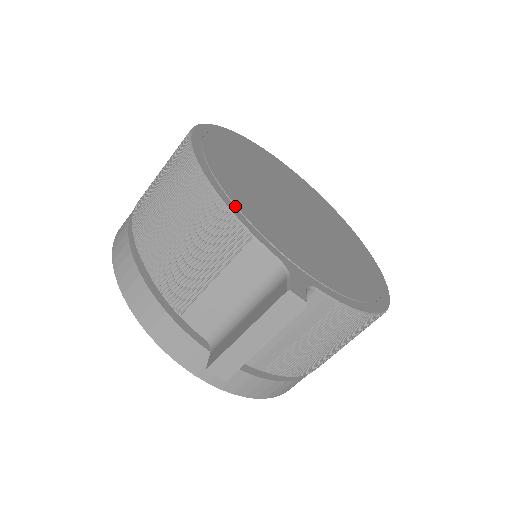
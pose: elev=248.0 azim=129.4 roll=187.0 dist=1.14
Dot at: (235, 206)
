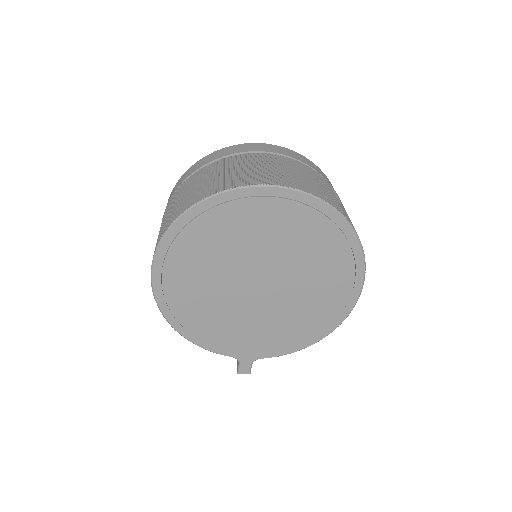
Dot at: (200, 339)
